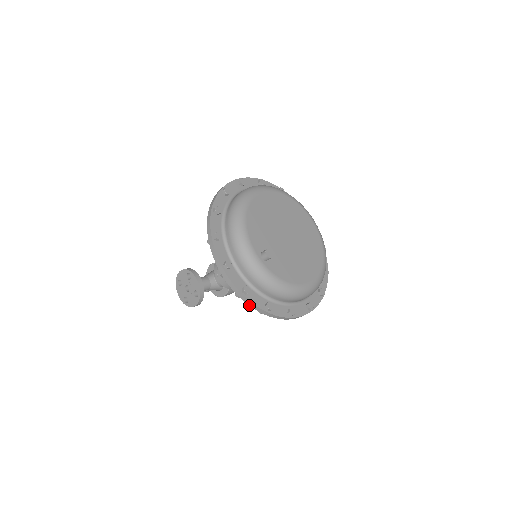
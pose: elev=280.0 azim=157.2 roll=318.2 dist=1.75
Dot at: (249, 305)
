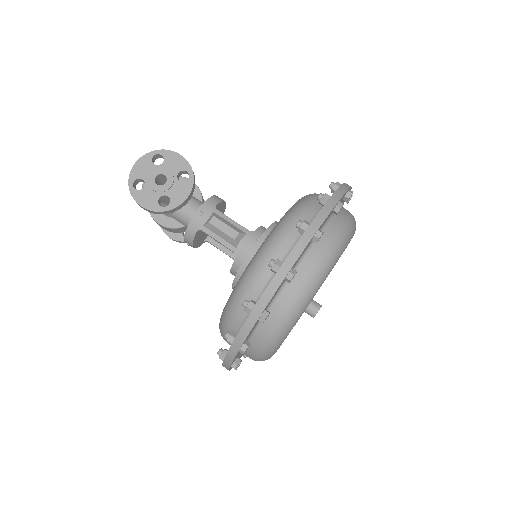
Dot at: (241, 329)
